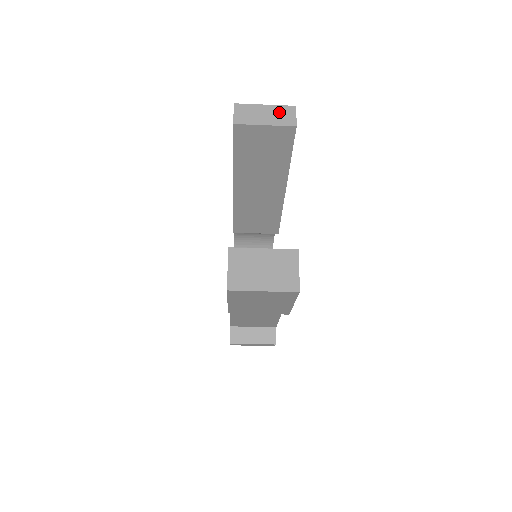
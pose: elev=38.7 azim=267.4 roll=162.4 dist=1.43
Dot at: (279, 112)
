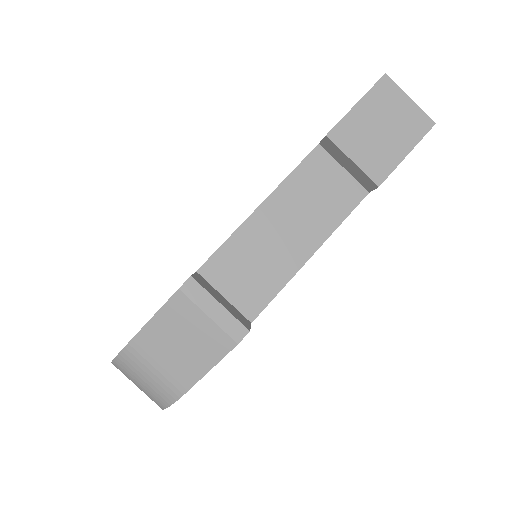
Dot at: occluded
